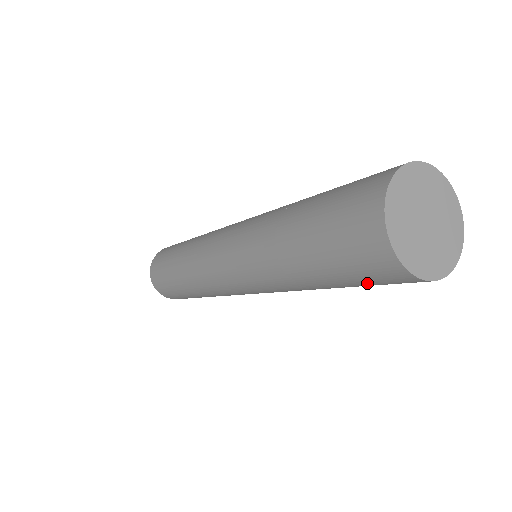
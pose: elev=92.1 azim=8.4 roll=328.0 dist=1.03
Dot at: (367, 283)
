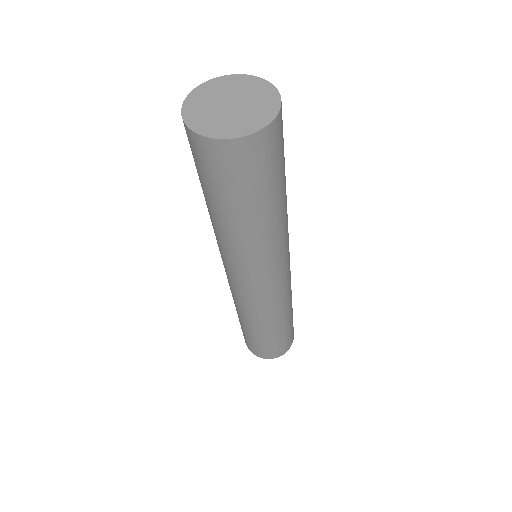
Dot at: (199, 169)
